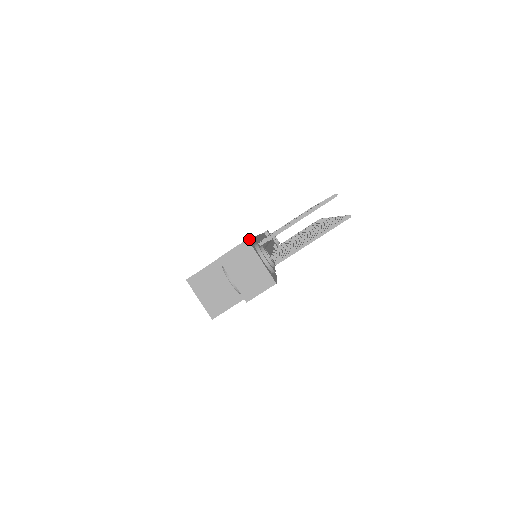
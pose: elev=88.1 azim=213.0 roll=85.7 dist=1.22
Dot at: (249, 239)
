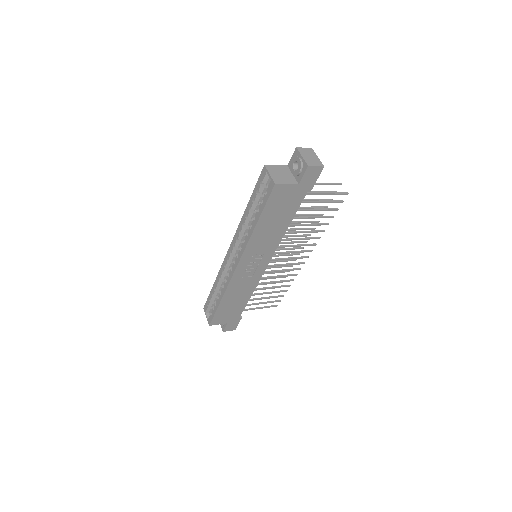
Dot at: occluded
